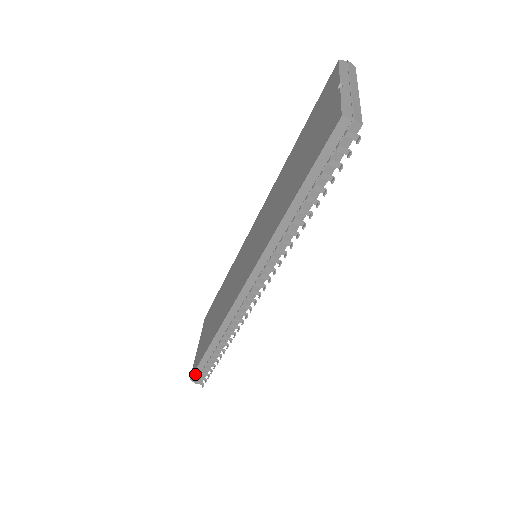
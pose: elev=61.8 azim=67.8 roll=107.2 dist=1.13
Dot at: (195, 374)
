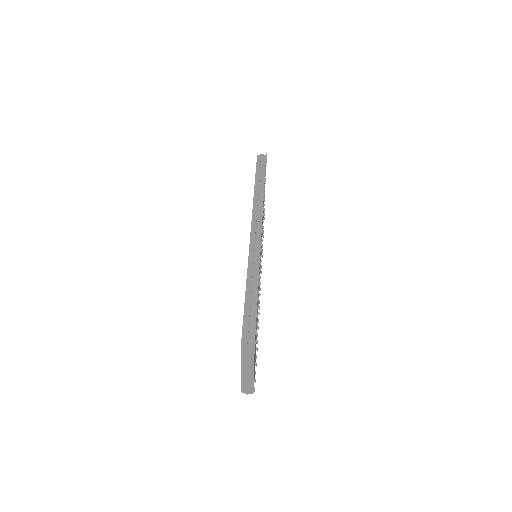
Dot at: (243, 336)
